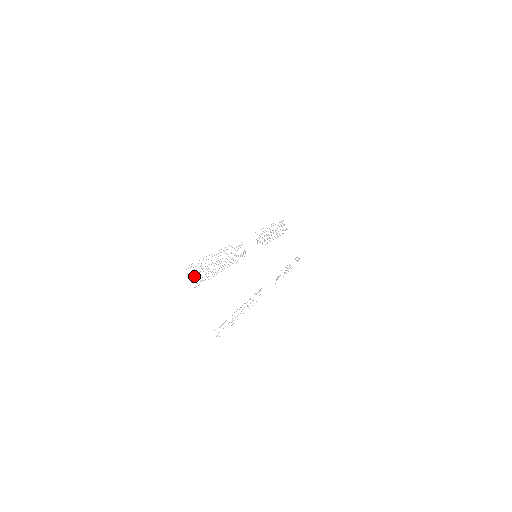
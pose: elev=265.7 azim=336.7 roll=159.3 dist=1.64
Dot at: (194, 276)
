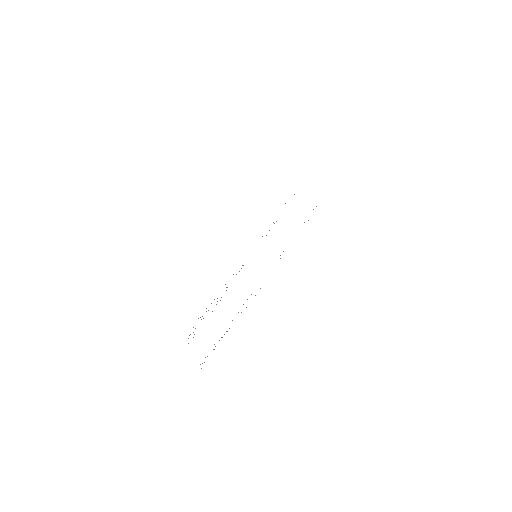
Dot at: occluded
